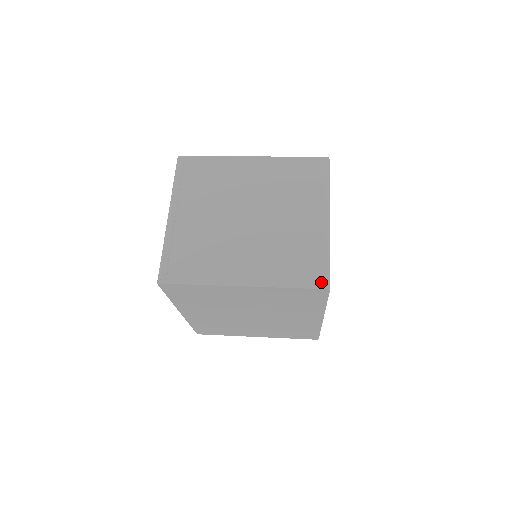
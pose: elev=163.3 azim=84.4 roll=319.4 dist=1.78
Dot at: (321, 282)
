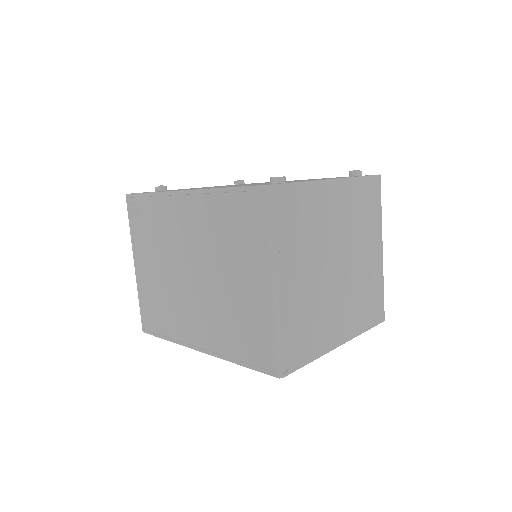
Dot at: (382, 317)
